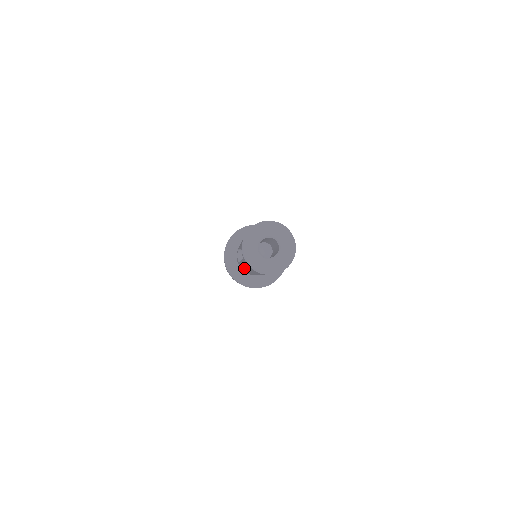
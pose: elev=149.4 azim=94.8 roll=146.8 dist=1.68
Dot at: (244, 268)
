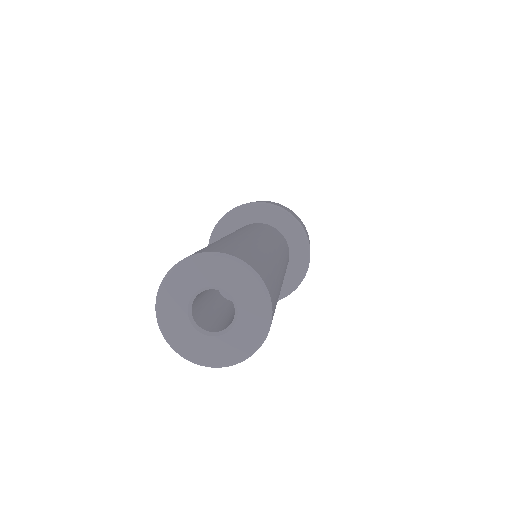
Dot at: occluded
